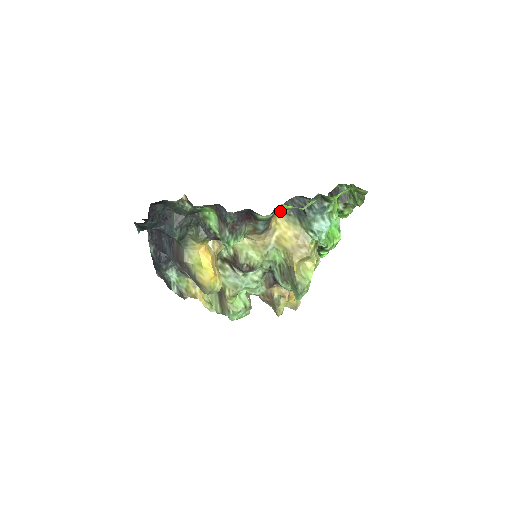
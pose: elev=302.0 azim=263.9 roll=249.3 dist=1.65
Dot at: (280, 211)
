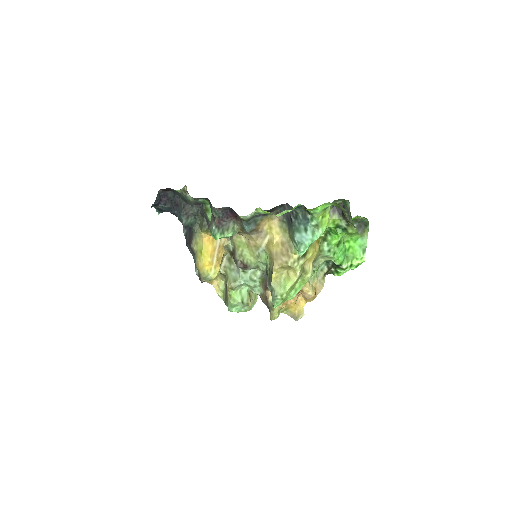
Dot at: (276, 216)
